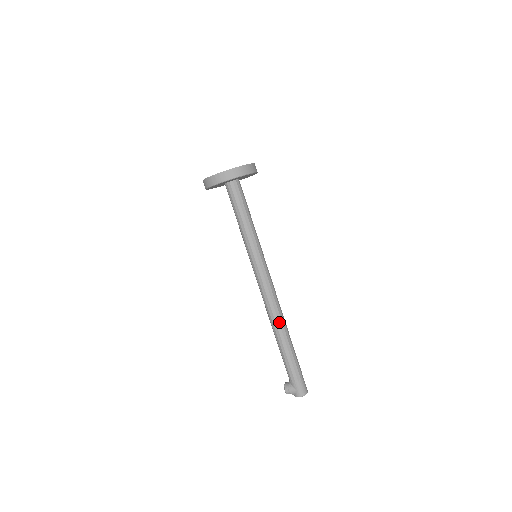
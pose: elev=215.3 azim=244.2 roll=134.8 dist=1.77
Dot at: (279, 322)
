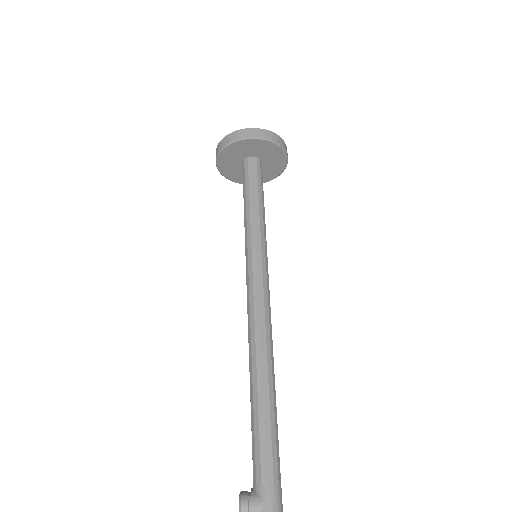
Dot at: (267, 358)
